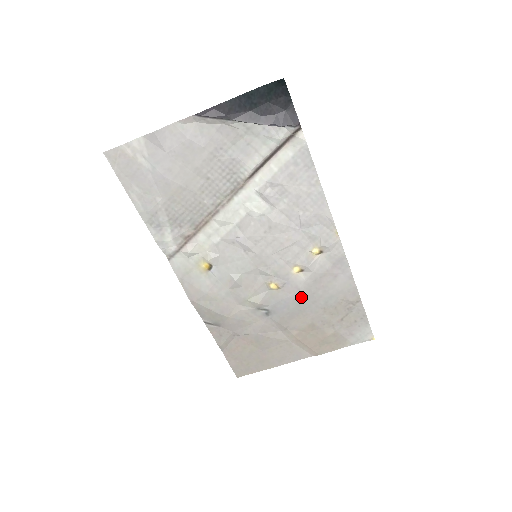
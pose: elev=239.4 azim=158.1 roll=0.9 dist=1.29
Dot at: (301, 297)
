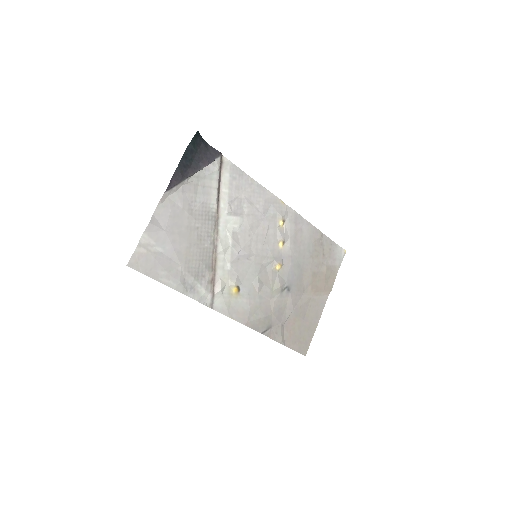
Dot at: (296, 261)
